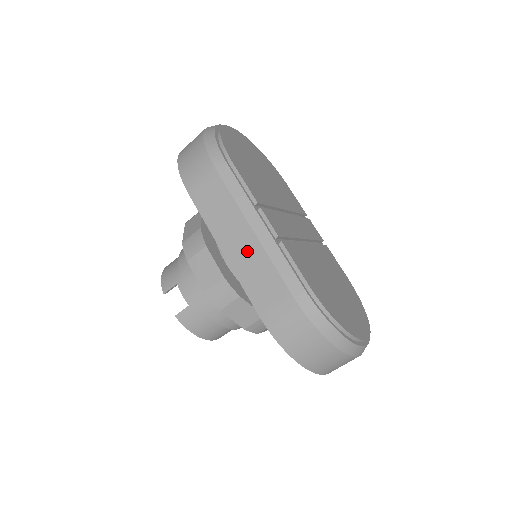
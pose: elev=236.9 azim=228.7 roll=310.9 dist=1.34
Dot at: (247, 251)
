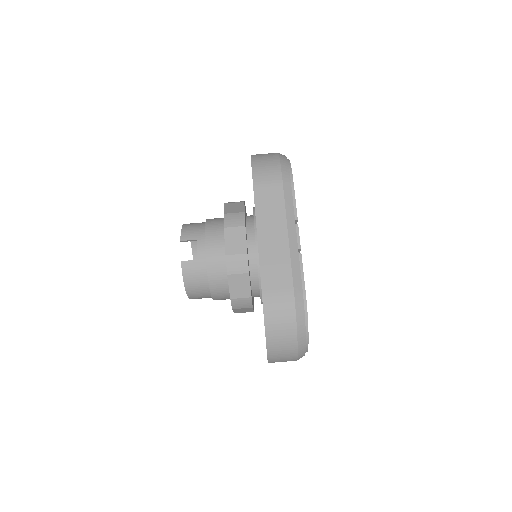
Dot at: (277, 245)
